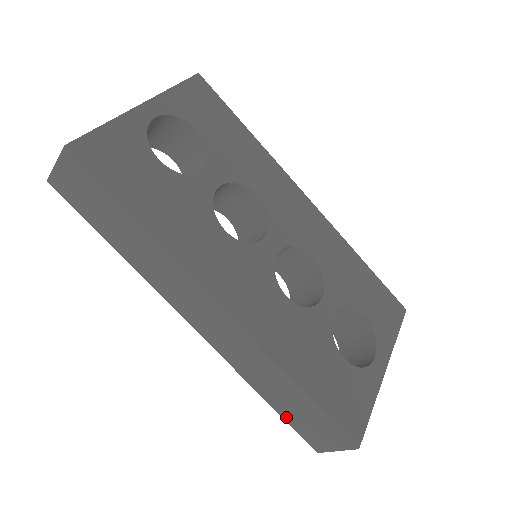
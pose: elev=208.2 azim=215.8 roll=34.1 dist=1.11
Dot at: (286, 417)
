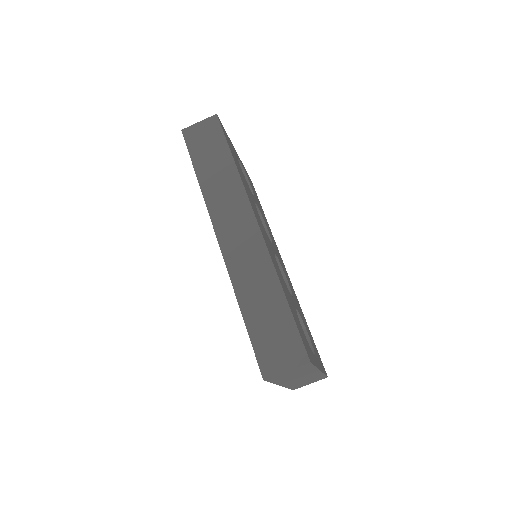
Dot at: (253, 333)
